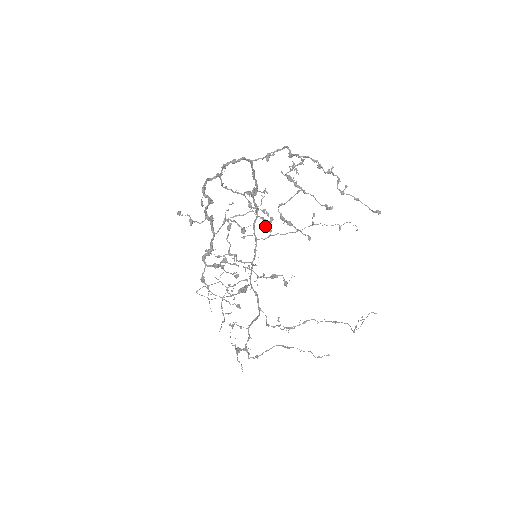
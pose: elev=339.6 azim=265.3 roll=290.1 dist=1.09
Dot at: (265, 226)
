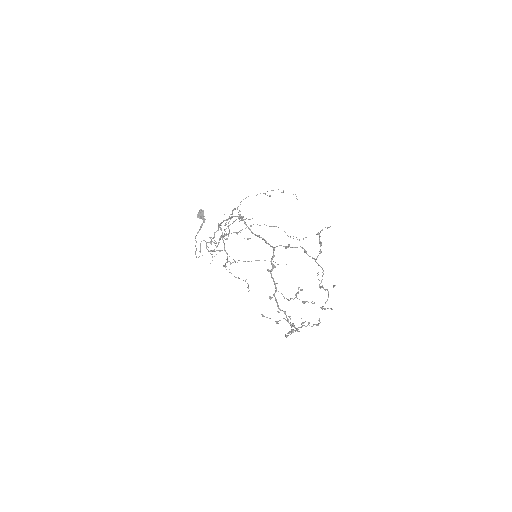
Dot at: (240, 215)
